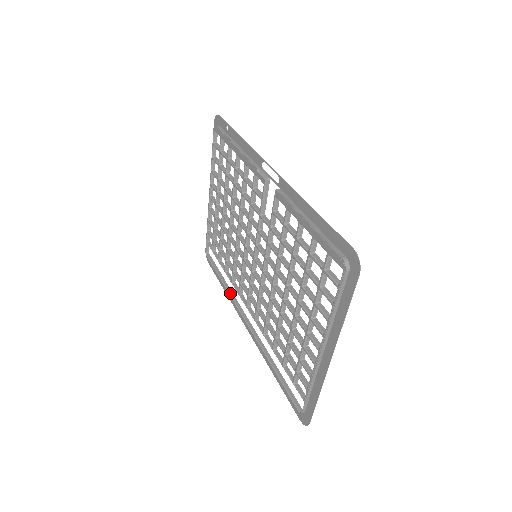
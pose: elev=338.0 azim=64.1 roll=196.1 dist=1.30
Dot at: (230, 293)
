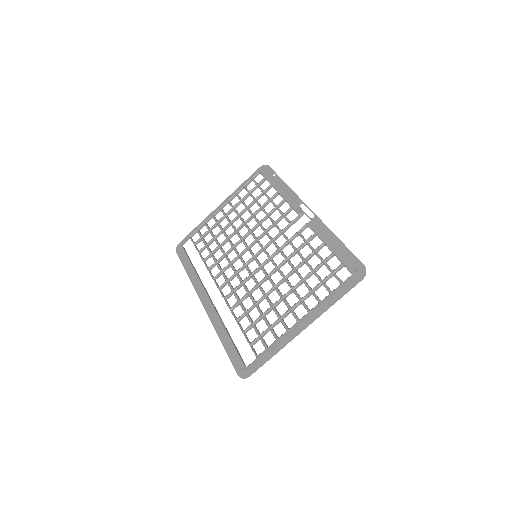
Dot at: (199, 277)
